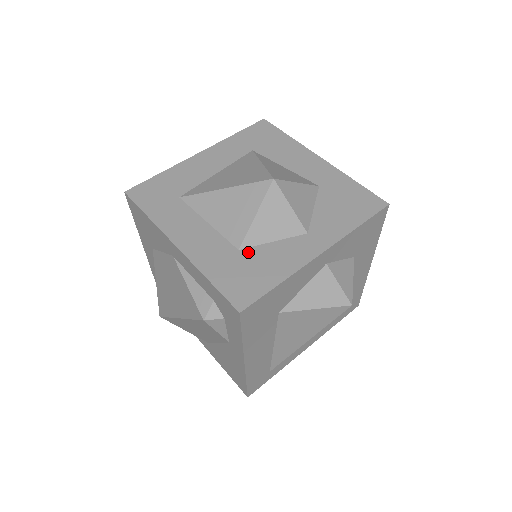
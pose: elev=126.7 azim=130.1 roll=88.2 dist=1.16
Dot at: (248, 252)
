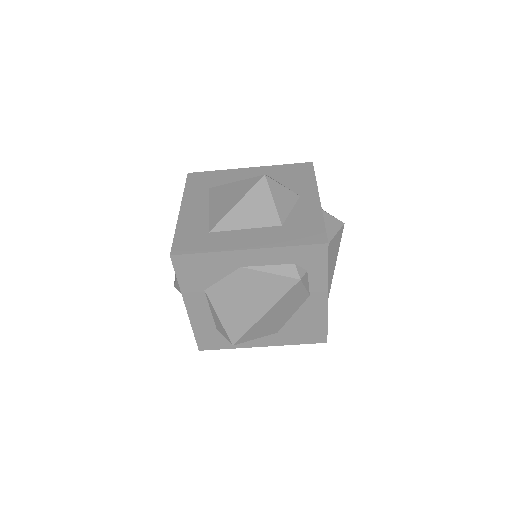
Dot at: (288, 222)
